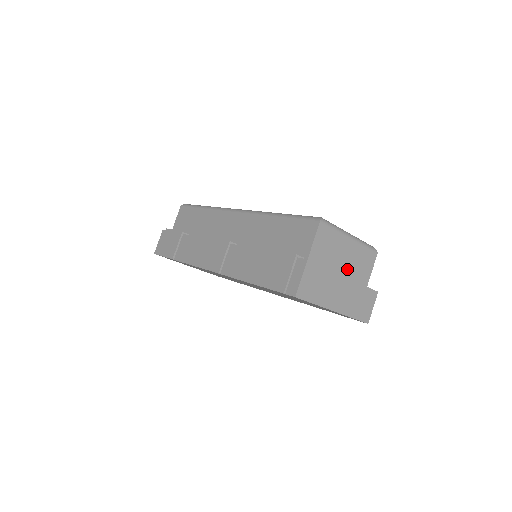
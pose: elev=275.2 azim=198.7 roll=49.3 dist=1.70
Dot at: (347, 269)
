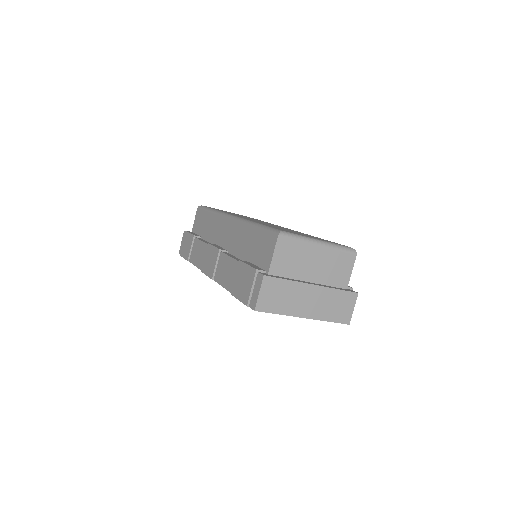
Dot at: (319, 275)
